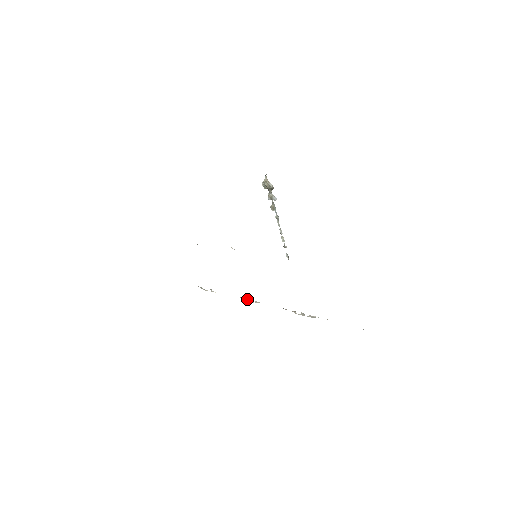
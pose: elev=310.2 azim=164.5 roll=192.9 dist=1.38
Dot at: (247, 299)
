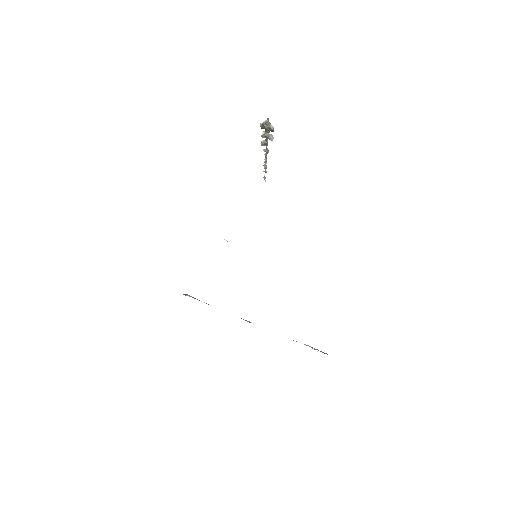
Dot at: occluded
